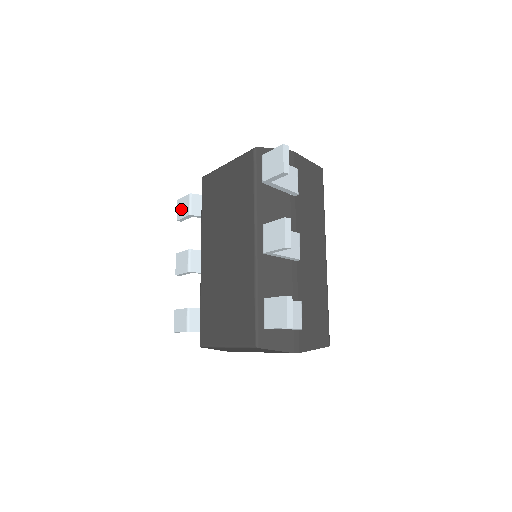
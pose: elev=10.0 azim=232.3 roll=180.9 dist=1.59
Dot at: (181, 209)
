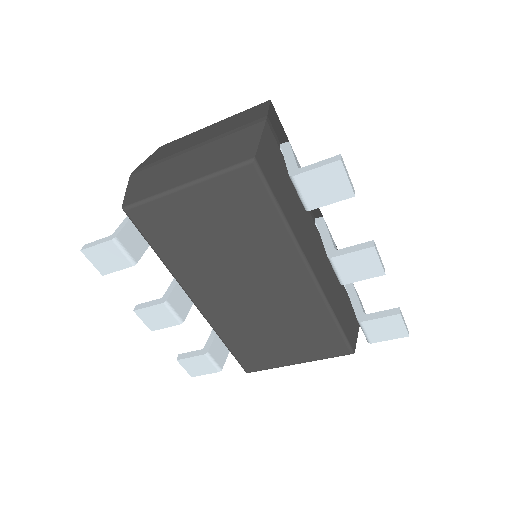
Dot at: (104, 261)
